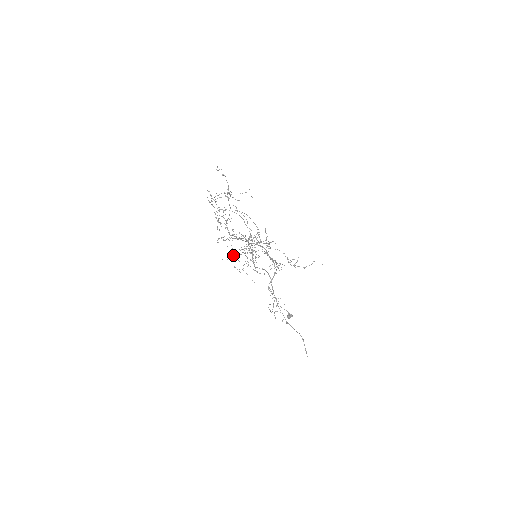
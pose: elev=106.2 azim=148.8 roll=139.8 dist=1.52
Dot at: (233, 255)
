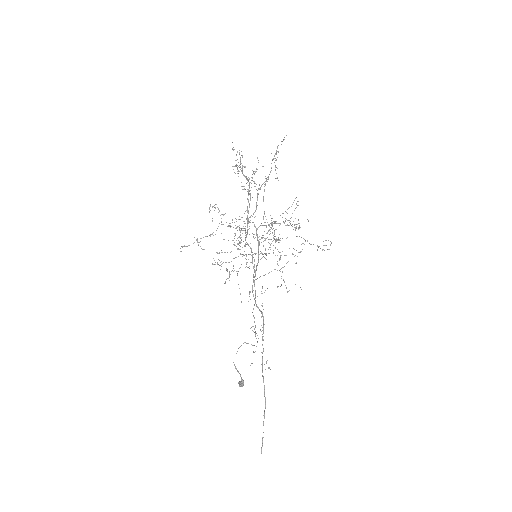
Dot at: occluded
